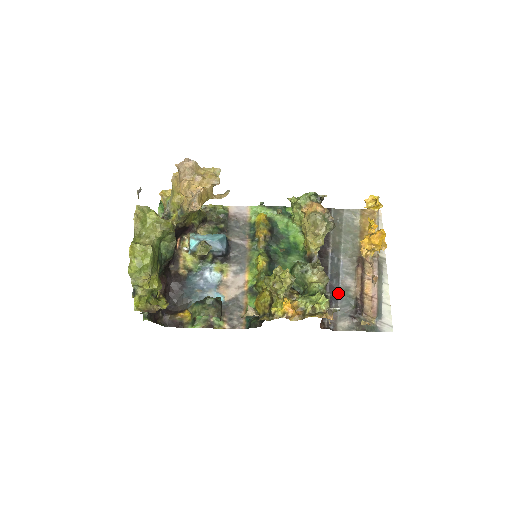
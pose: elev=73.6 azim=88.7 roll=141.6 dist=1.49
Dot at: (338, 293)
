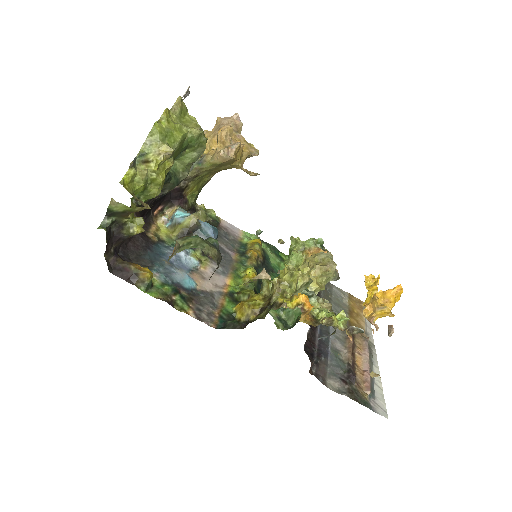
Dot at: (328, 350)
